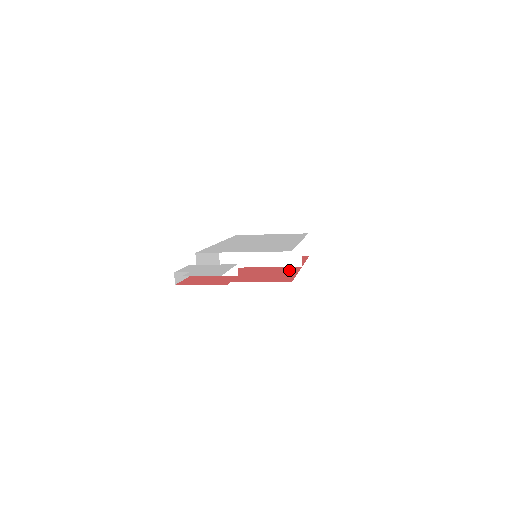
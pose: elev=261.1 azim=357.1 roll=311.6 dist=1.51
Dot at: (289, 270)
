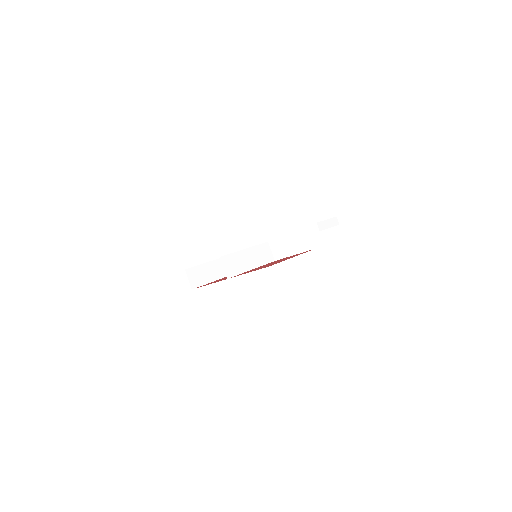
Dot at: occluded
